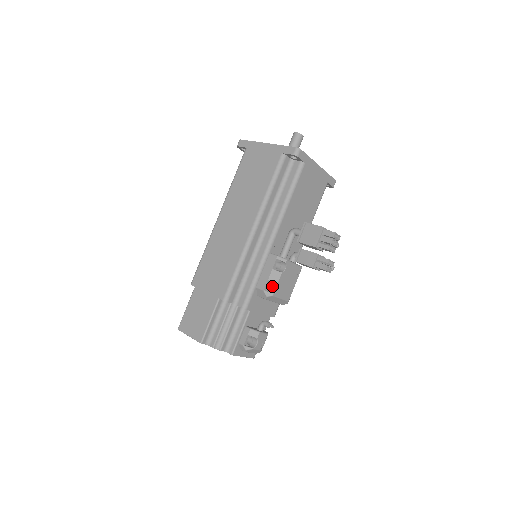
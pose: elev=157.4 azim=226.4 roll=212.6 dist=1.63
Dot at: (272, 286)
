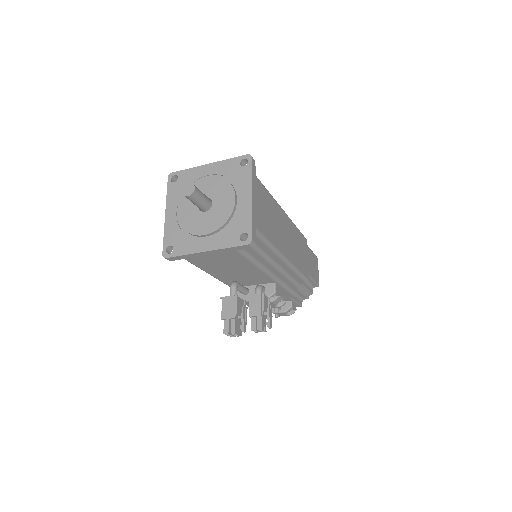
Dot at: occluded
